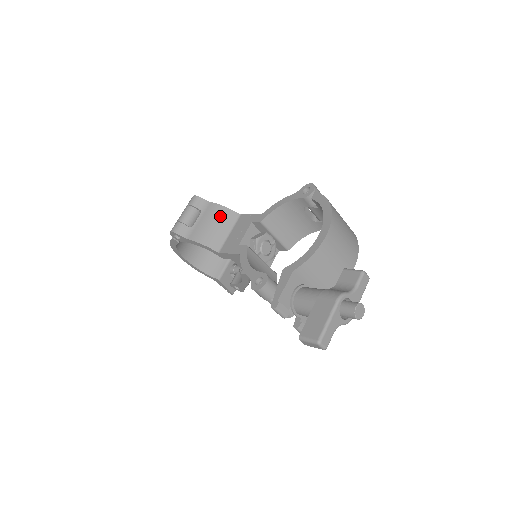
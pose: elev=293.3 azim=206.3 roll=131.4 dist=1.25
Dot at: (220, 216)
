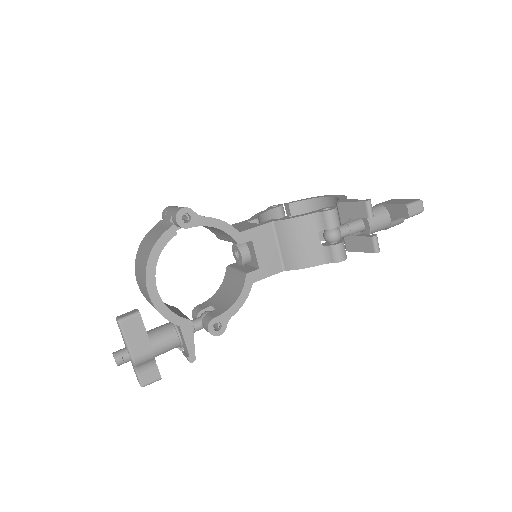
Dot at: occluded
